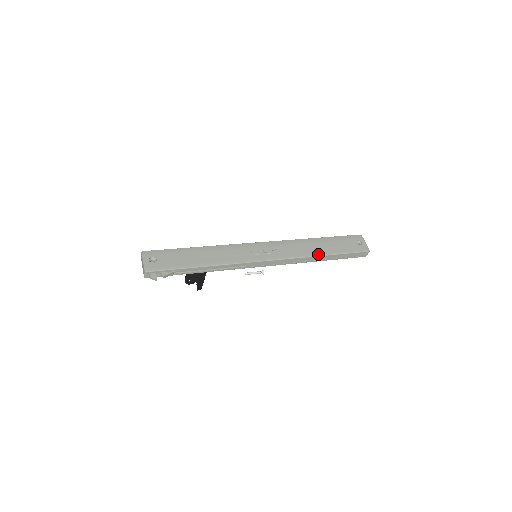
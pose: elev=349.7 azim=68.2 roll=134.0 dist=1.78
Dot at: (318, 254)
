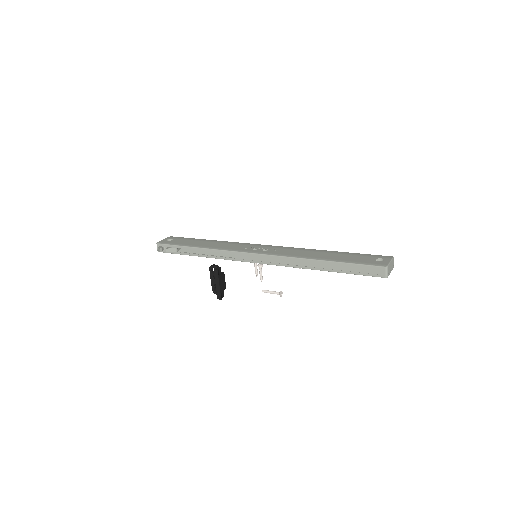
Dot at: (314, 258)
